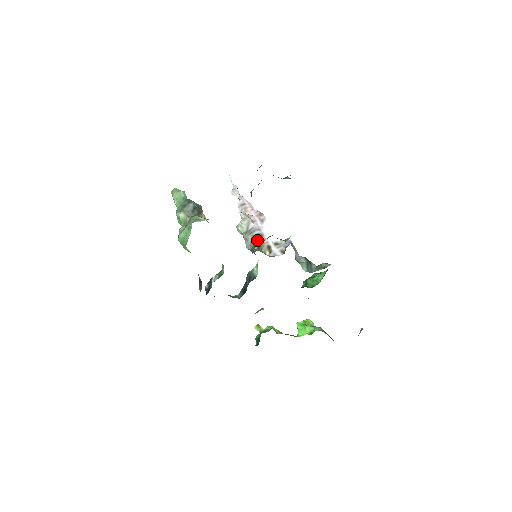
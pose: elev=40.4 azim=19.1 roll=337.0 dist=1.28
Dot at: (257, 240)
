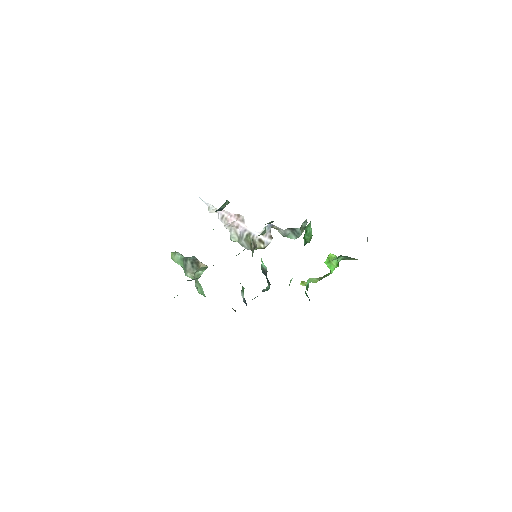
Dot at: (249, 240)
